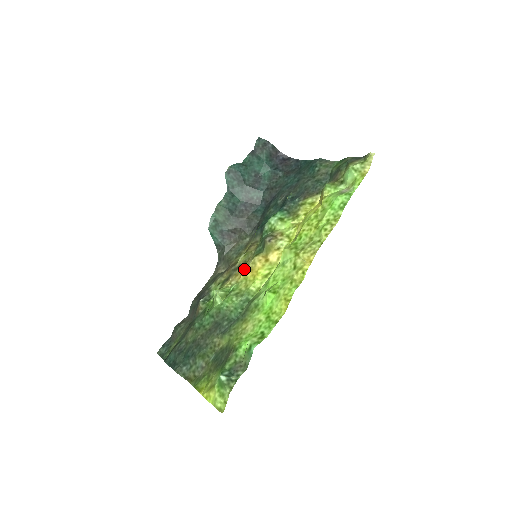
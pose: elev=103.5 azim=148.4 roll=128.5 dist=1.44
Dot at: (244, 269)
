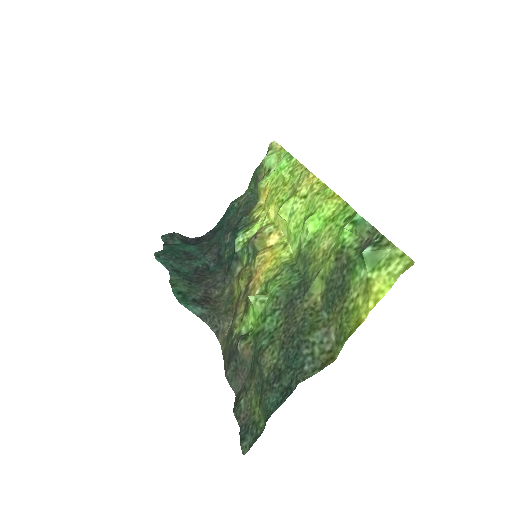
Dot at: (256, 276)
